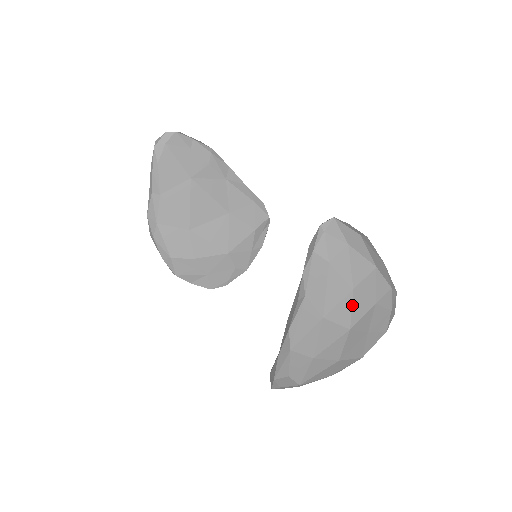
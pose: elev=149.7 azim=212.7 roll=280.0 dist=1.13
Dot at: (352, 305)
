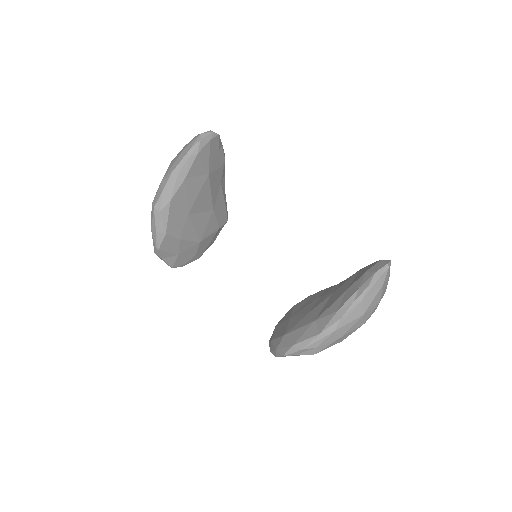
Dot at: occluded
